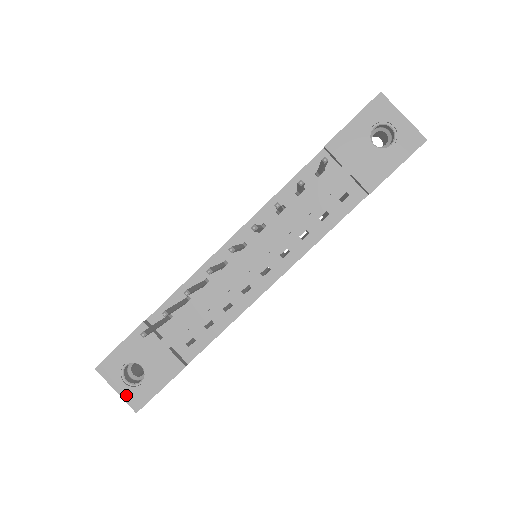
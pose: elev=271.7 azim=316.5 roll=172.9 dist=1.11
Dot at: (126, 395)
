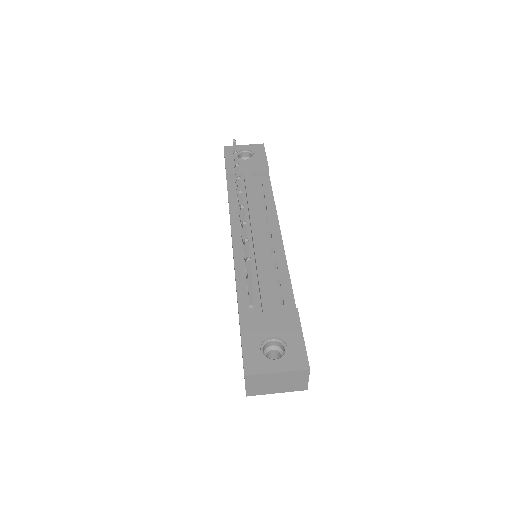
Dot at: (288, 366)
